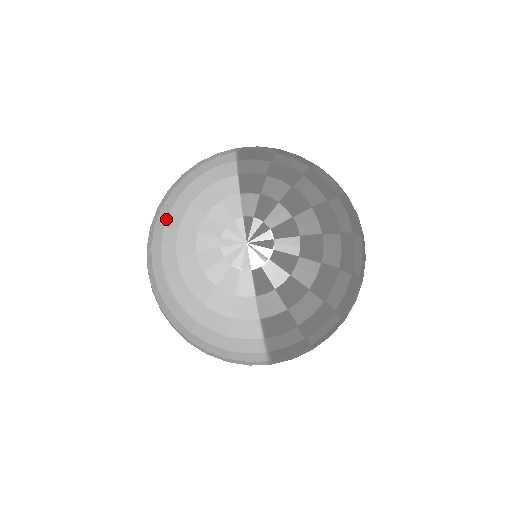
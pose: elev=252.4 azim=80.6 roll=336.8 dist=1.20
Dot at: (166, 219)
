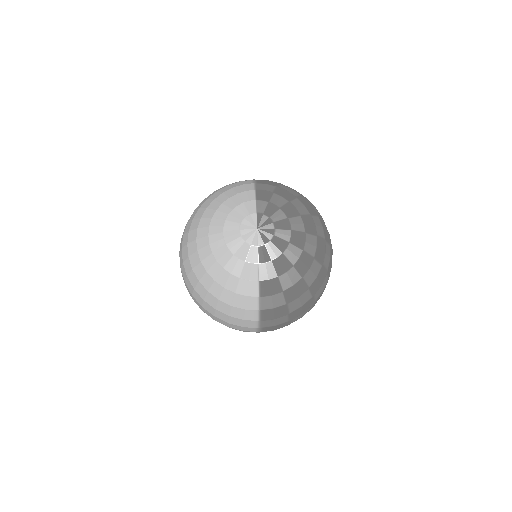
Dot at: (203, 213)
